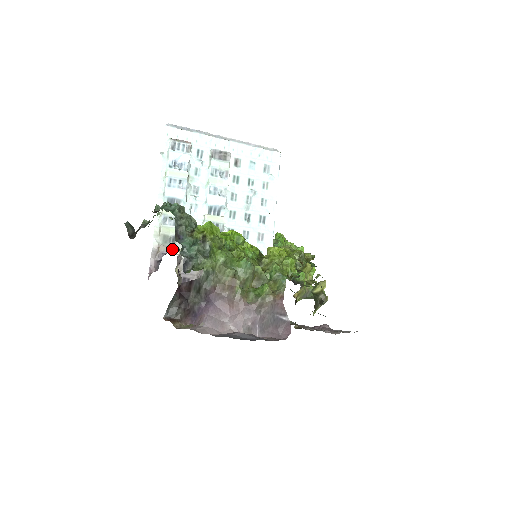
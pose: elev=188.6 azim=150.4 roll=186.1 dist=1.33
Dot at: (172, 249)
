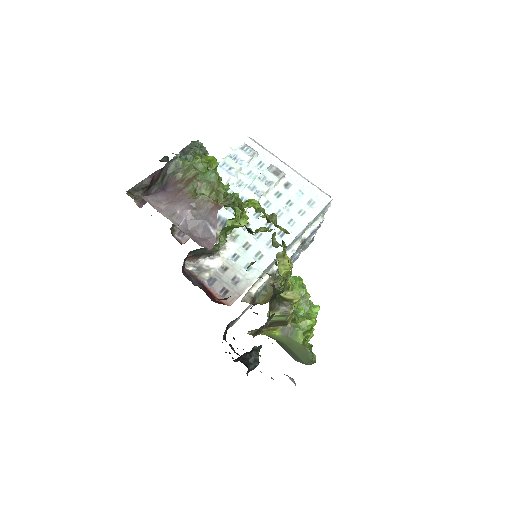
Dot at: occluded
